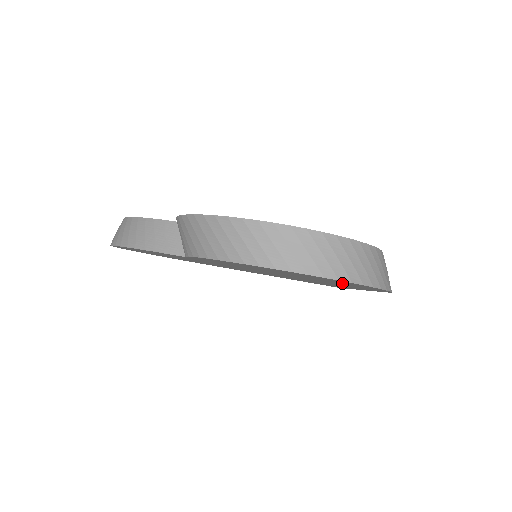
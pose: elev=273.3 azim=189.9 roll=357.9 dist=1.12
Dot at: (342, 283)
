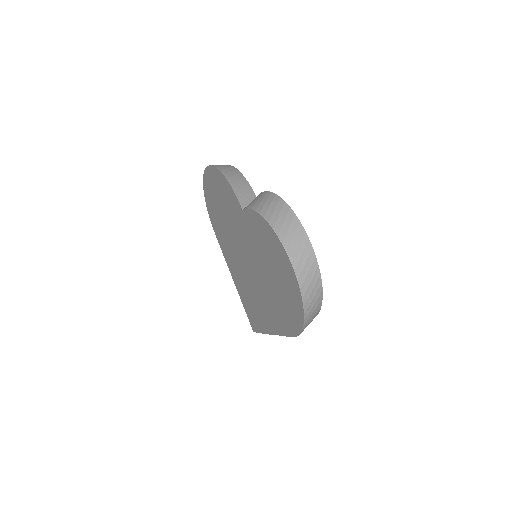
Dot at: (289, 302)
